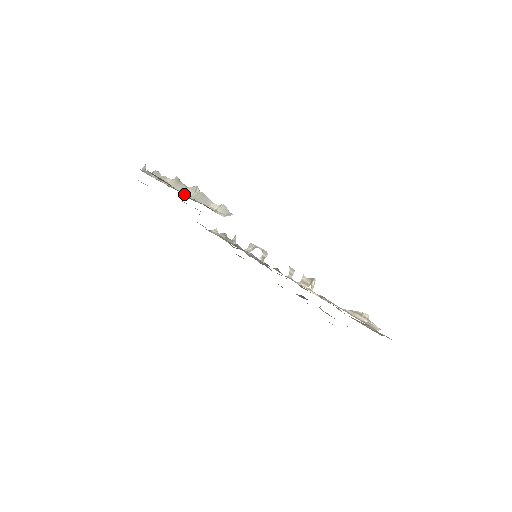
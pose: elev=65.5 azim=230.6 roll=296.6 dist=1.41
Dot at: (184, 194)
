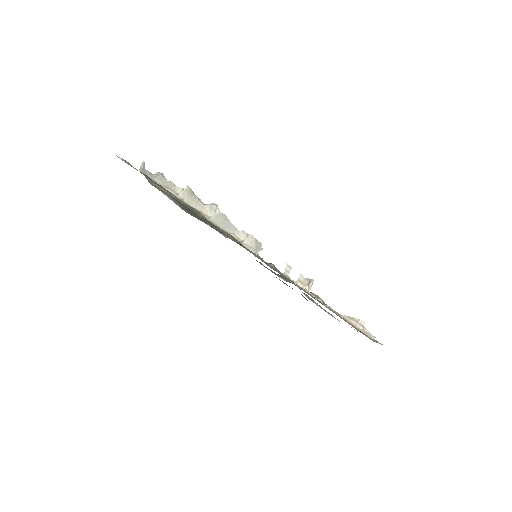
Dot at: (202, 215)
